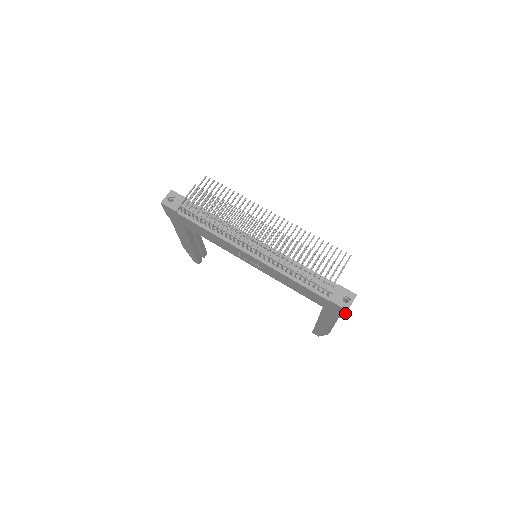
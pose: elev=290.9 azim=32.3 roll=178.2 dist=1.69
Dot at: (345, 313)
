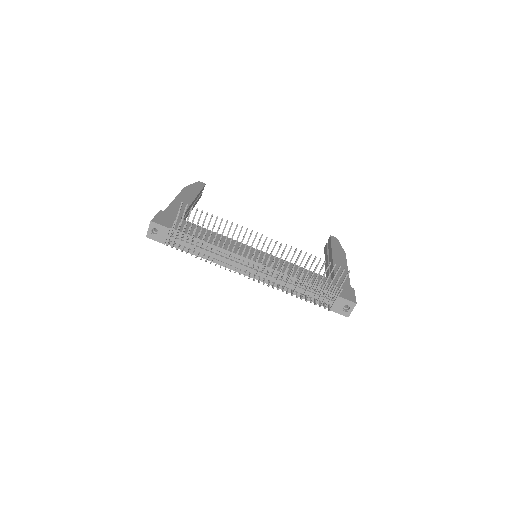
Dot at: occluded
